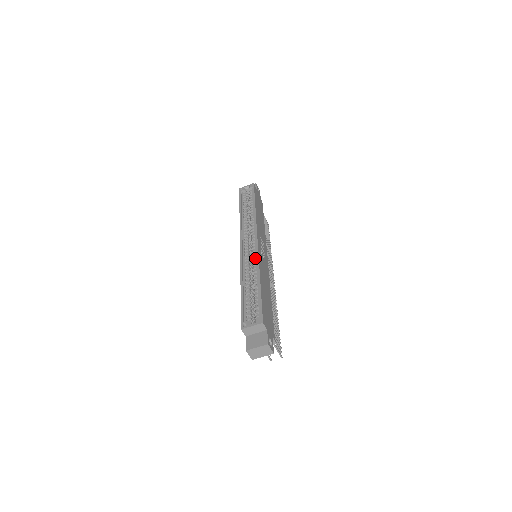
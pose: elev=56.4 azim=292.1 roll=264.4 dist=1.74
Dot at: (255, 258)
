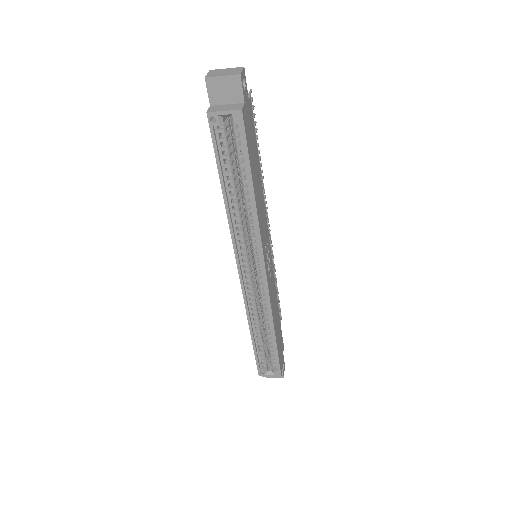
Dot at: (264, 296)
